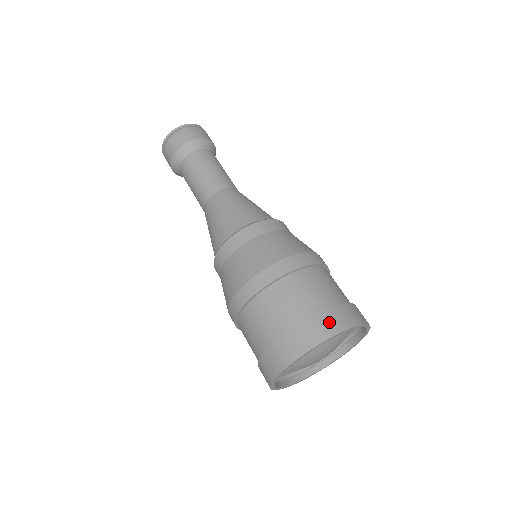
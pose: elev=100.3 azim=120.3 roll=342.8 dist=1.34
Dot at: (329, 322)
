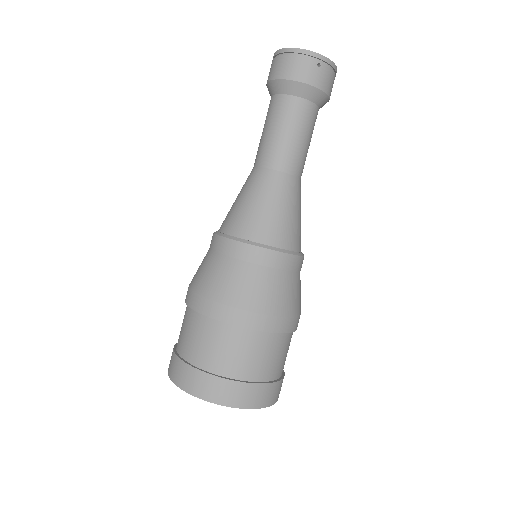
Dot at: (234, 393)
